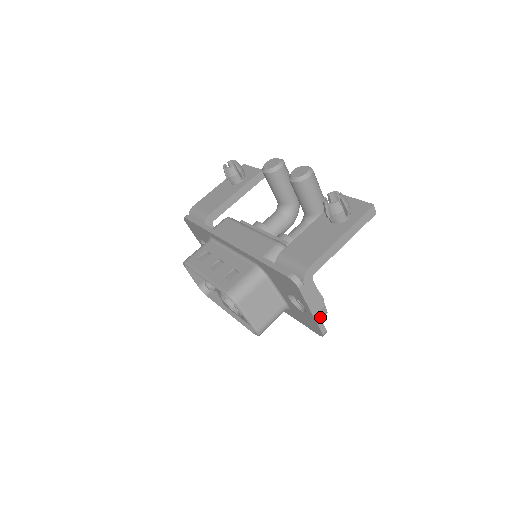
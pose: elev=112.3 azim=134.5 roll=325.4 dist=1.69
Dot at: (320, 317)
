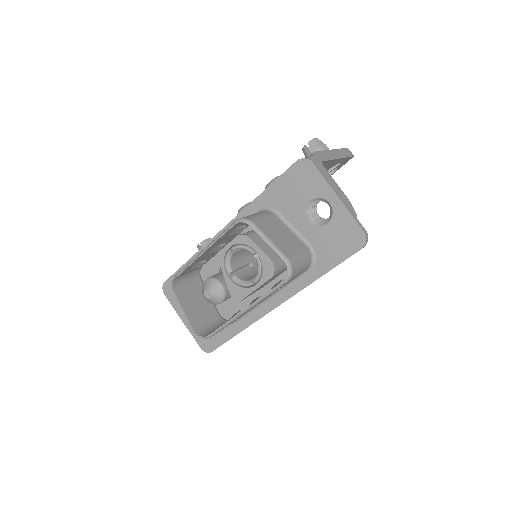
Dot at: (351, 213)
